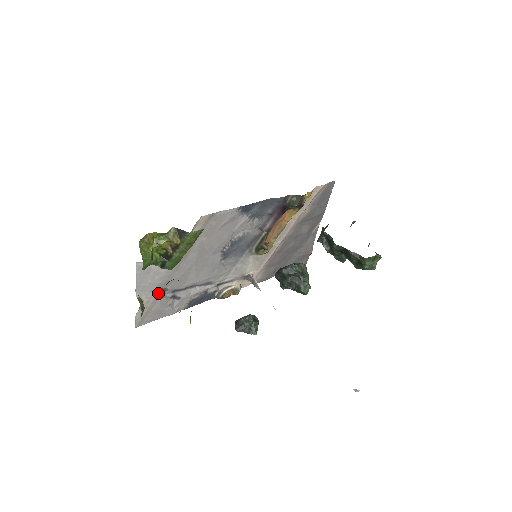
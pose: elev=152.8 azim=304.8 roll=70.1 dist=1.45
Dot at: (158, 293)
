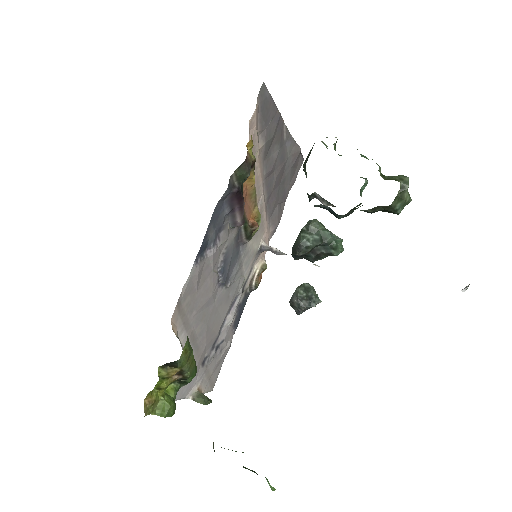
Dot at: (203, 368)
